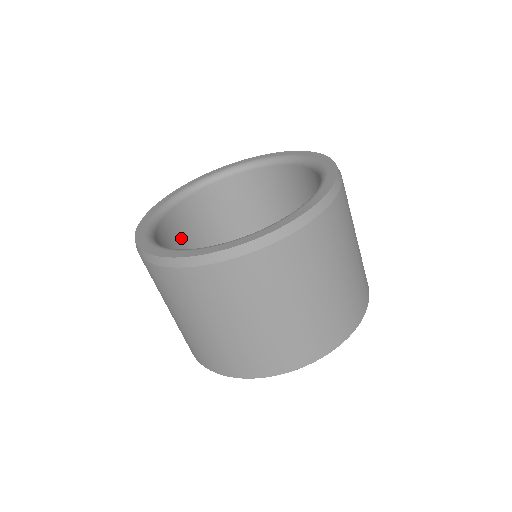
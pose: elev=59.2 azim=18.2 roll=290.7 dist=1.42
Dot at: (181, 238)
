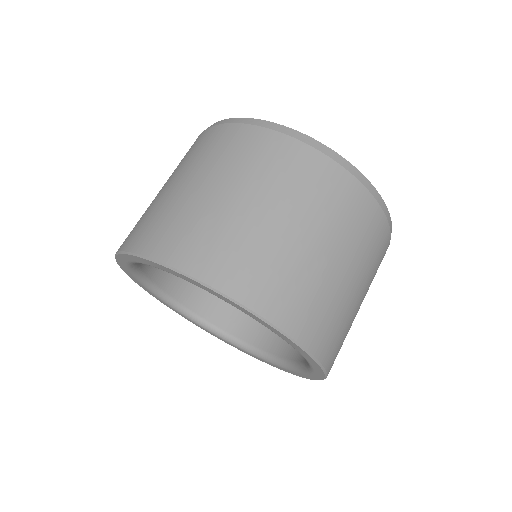
Dot at: occluded
